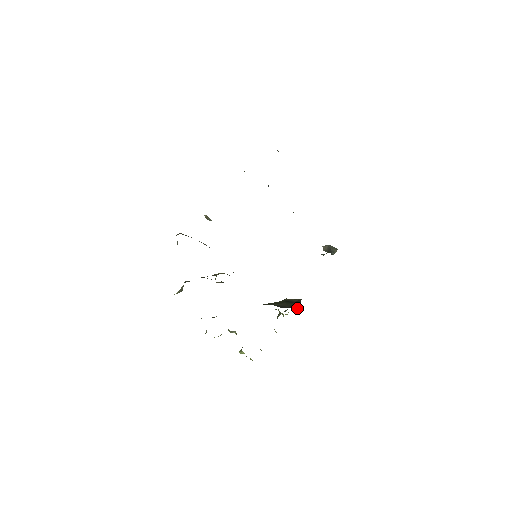
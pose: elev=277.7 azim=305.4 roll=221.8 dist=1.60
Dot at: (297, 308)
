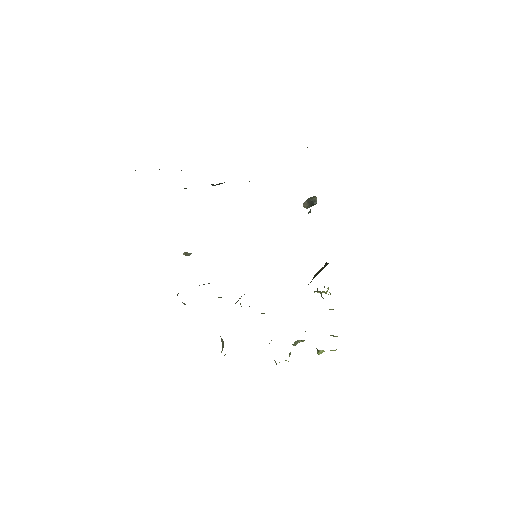
Dot at: occluded
